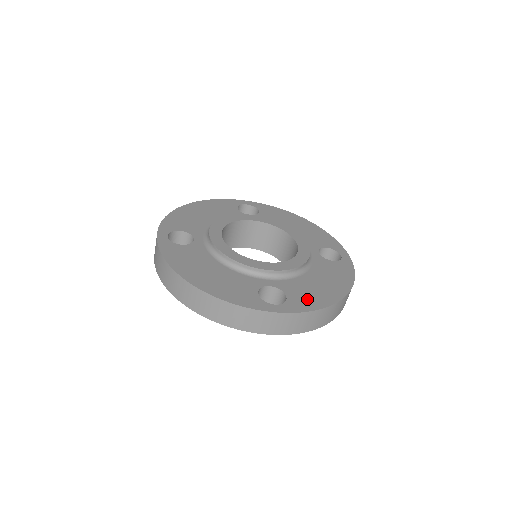
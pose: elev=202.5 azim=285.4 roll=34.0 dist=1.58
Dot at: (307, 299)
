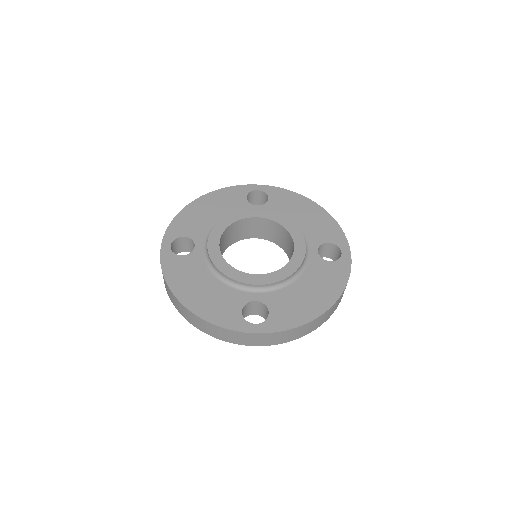
Dot at: (288, 315)
